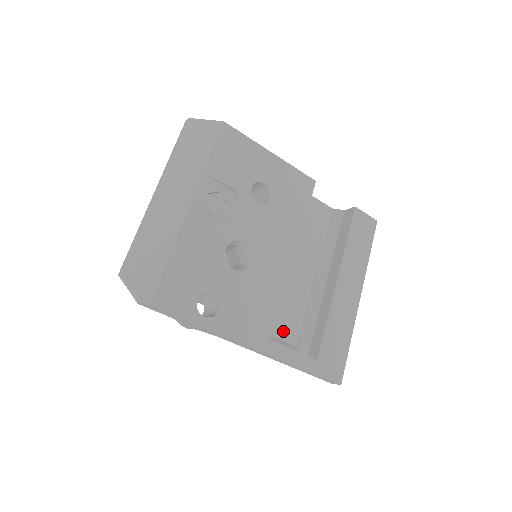
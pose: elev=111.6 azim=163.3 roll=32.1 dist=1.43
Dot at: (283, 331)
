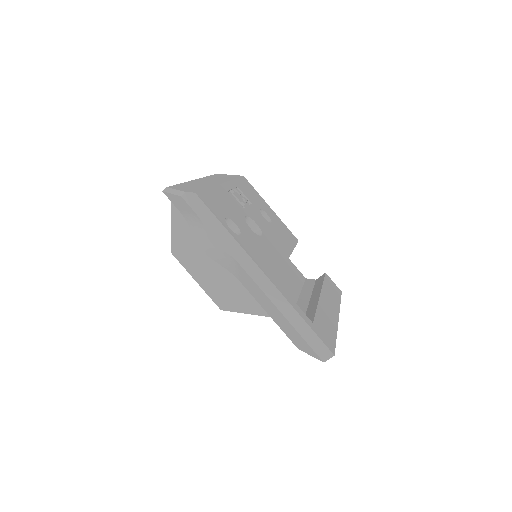
Dot at: occluded
